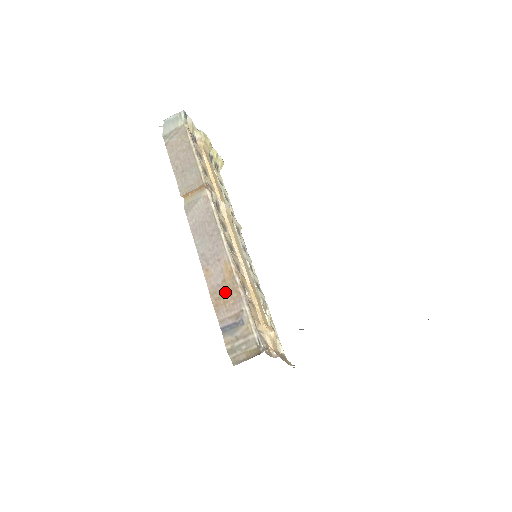
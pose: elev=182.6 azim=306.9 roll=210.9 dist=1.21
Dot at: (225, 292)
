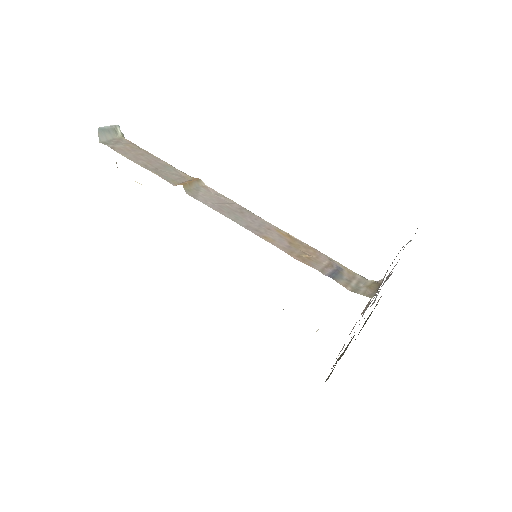
Dot at: (300, 250)
